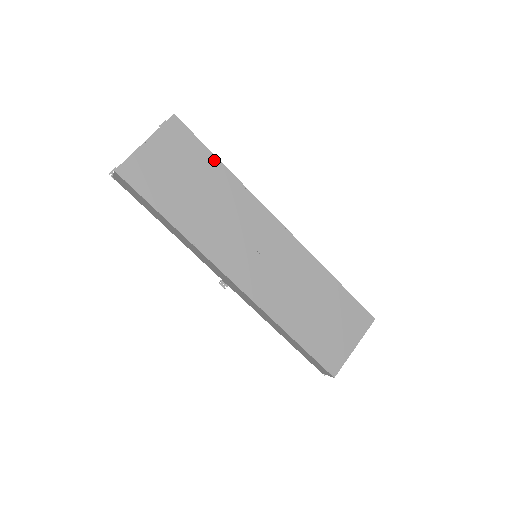
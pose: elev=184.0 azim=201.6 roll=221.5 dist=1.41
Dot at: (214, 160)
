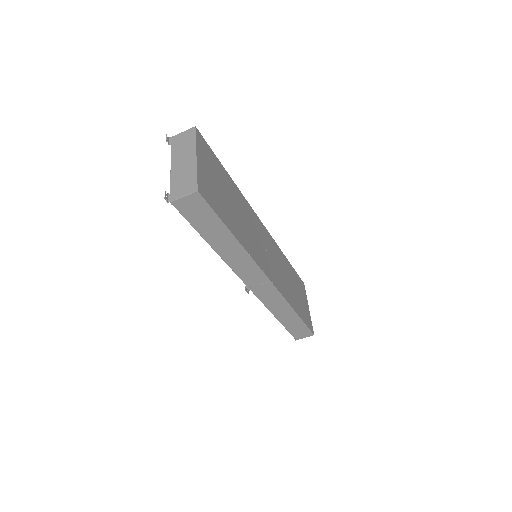
Dot at: (225, 171)
